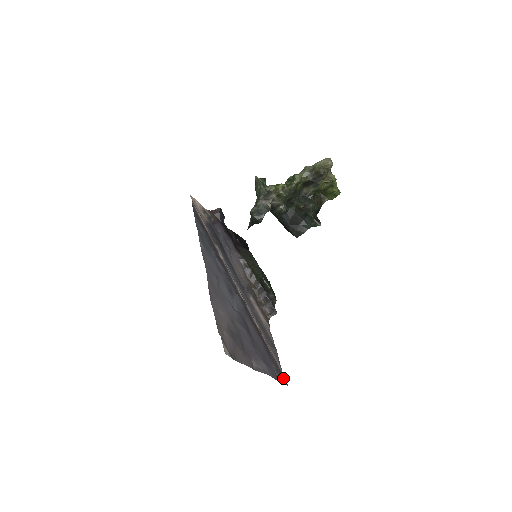
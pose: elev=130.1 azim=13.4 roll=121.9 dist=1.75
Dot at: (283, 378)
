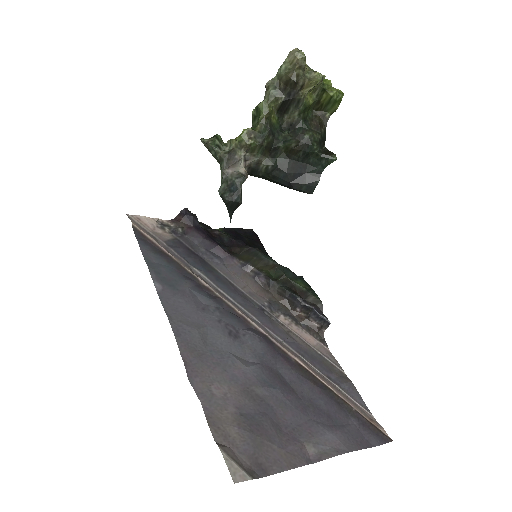
Dot at: (378, 433)
